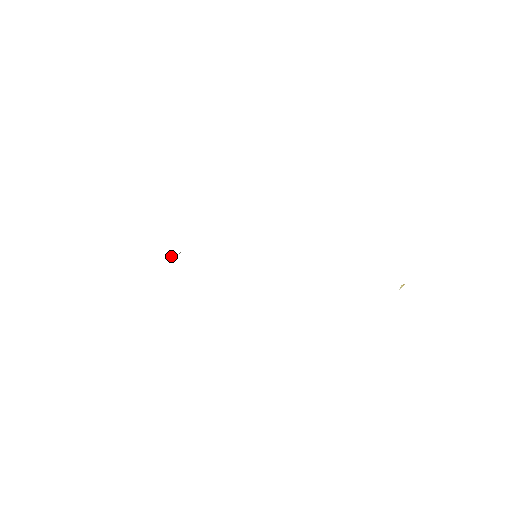
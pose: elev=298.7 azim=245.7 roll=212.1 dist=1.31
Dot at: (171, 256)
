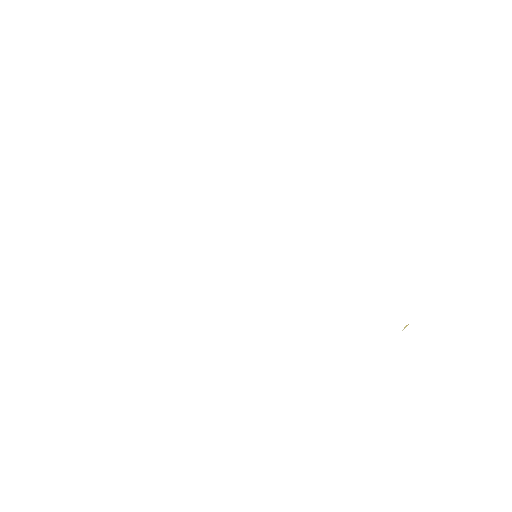
Dot at: occluded
